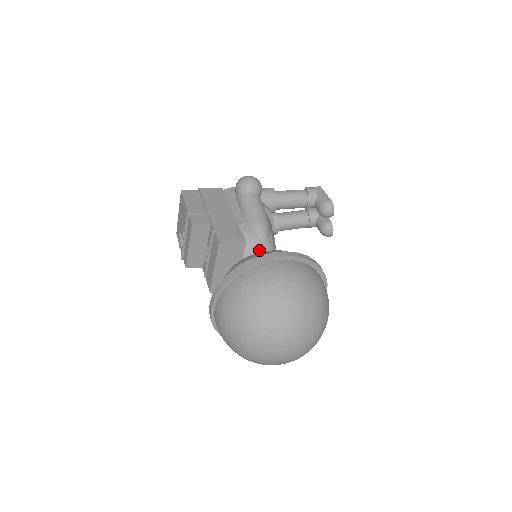
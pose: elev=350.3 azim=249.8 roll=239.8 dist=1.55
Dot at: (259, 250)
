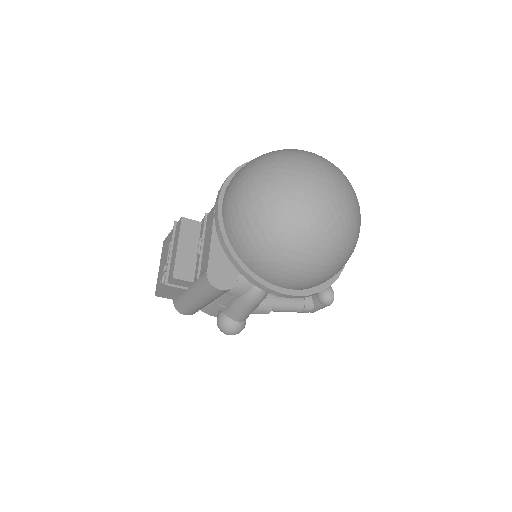
Dot at: occluded
